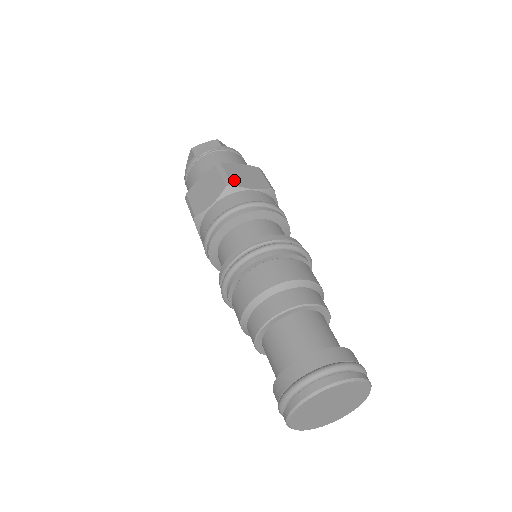
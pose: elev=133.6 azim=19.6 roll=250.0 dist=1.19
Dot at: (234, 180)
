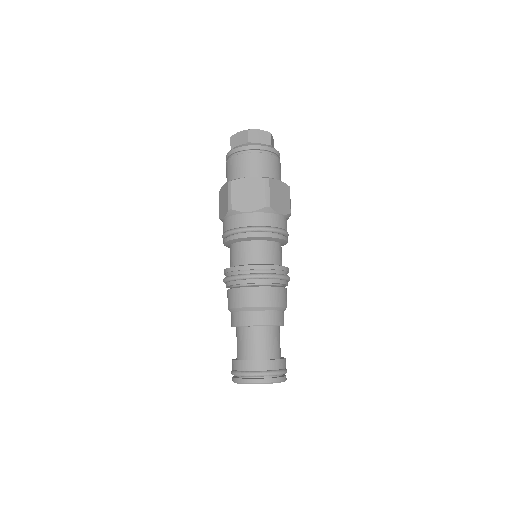
Dot at: (273, 202)
